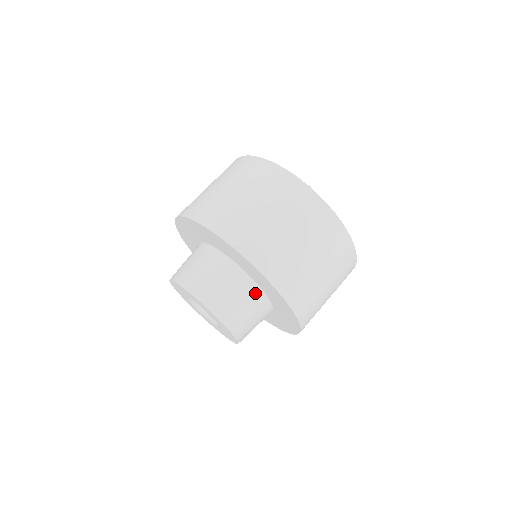
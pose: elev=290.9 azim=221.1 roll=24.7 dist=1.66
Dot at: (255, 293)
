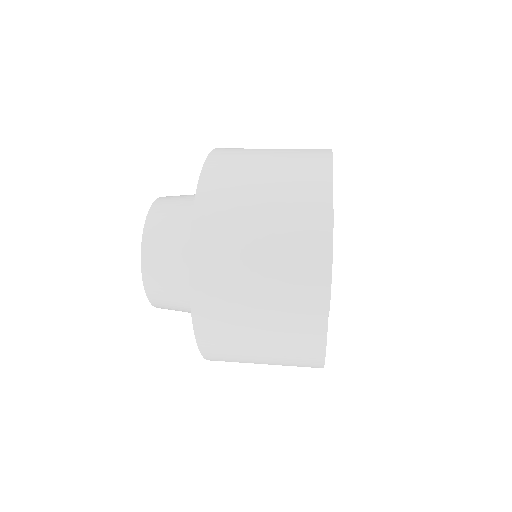
Dot at: occluded
